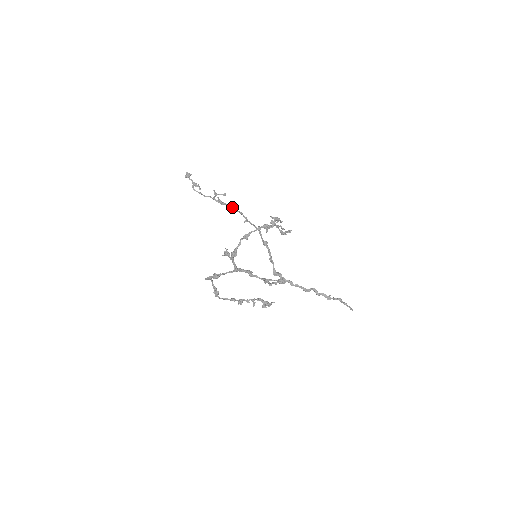
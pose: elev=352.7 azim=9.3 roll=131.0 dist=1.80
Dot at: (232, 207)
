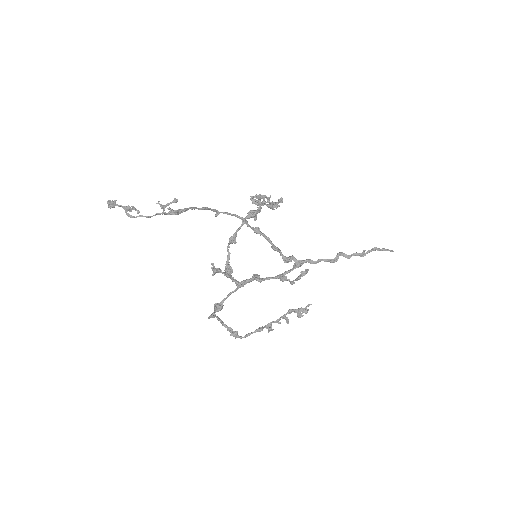
Dot at: (192, 209)
